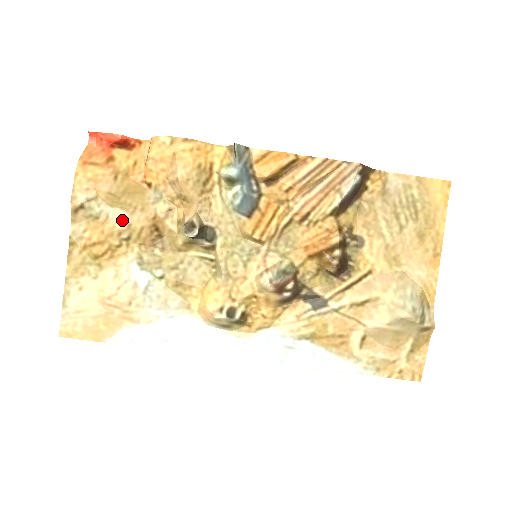
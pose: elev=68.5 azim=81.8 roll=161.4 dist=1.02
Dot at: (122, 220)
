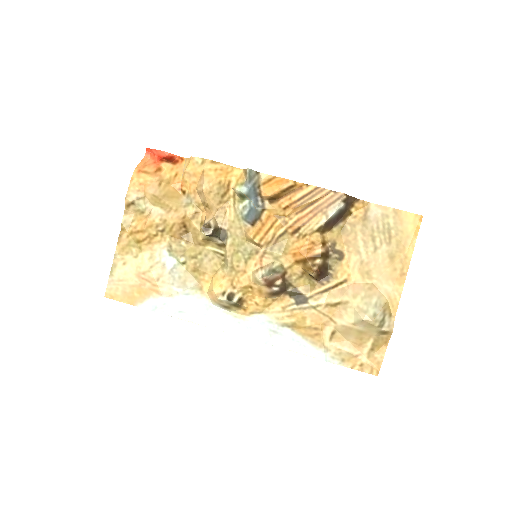
Dot at: (160, 216)
